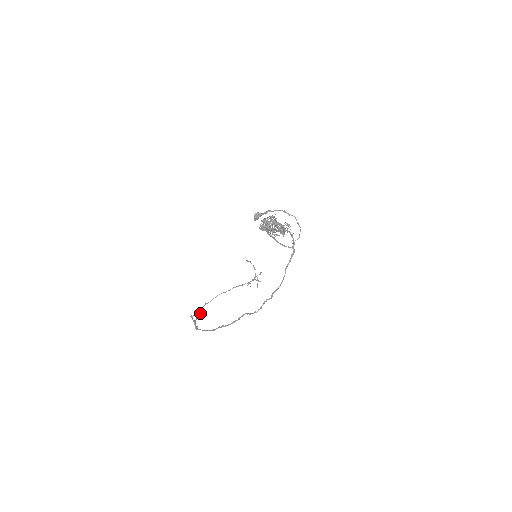
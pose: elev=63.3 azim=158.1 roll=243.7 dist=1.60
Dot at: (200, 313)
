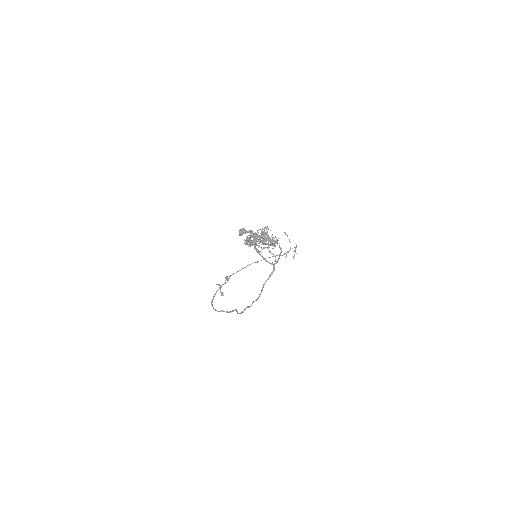
Dot at: (225, 283)
